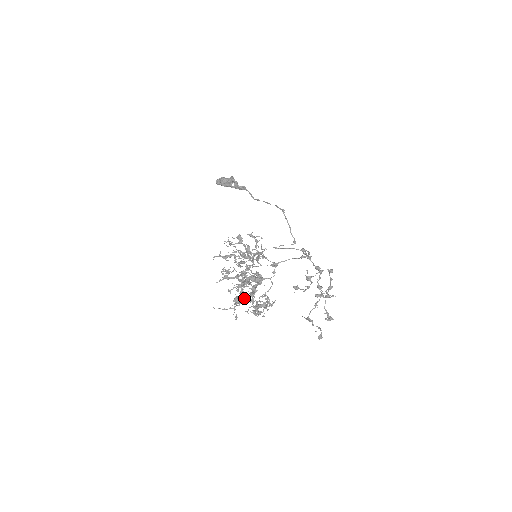
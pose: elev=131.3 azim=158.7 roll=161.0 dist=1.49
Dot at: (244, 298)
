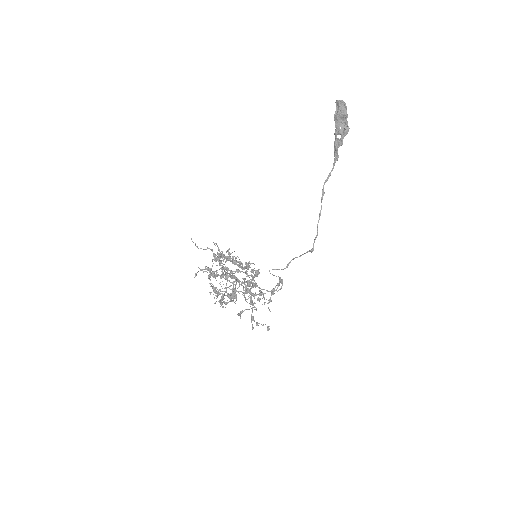
Dot at: (216, 261)
